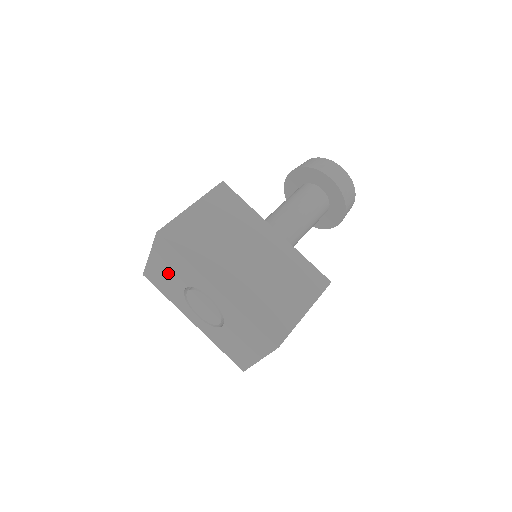
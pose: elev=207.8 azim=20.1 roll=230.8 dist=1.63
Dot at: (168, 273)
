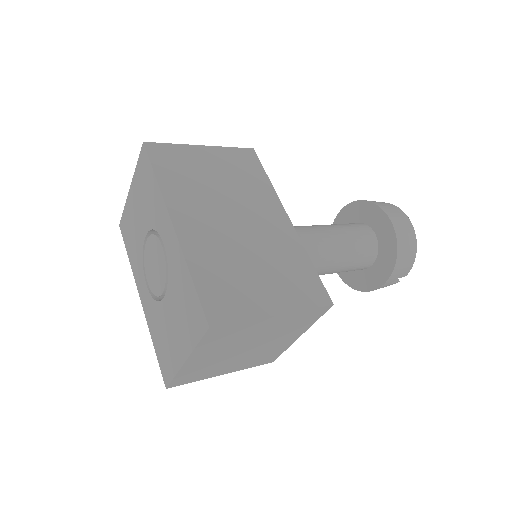
Dot at: (138, 212)
